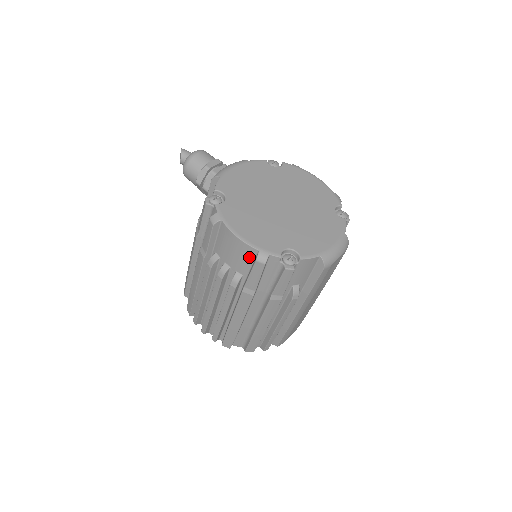
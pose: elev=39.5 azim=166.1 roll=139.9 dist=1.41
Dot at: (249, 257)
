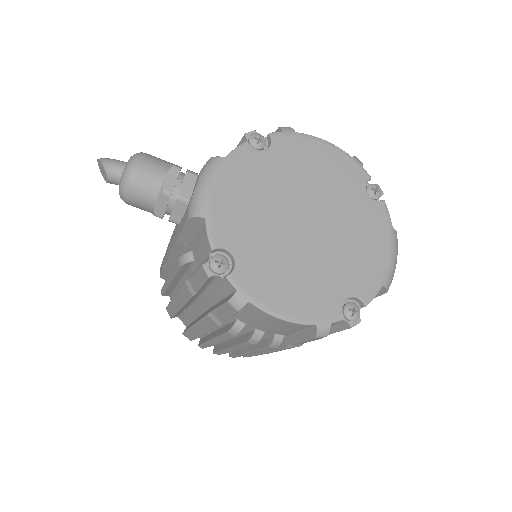
Dot at: (299, 329)
